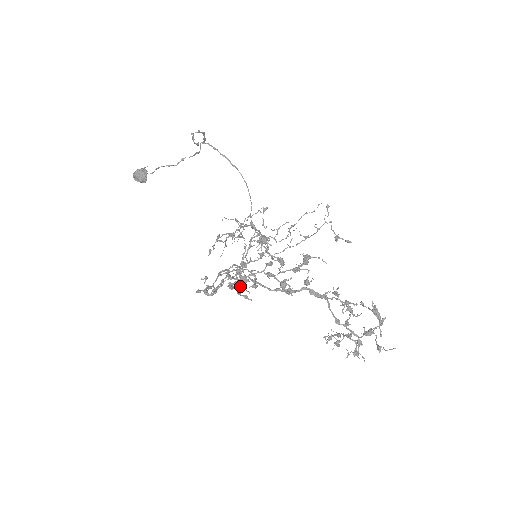
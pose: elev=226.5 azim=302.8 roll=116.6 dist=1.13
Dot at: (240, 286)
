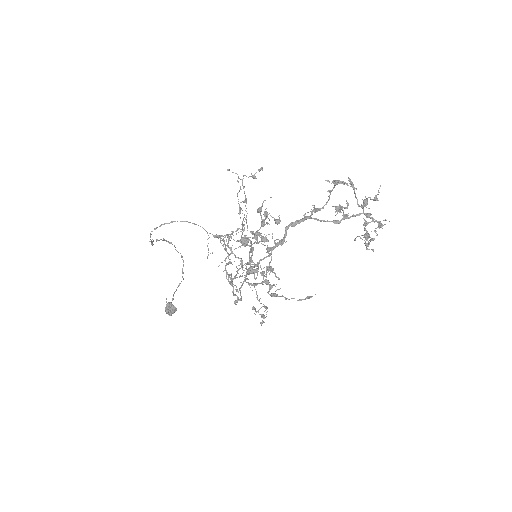
Dot at: occluded
